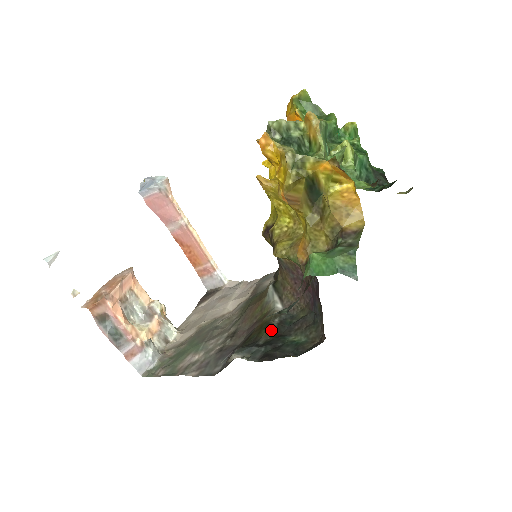
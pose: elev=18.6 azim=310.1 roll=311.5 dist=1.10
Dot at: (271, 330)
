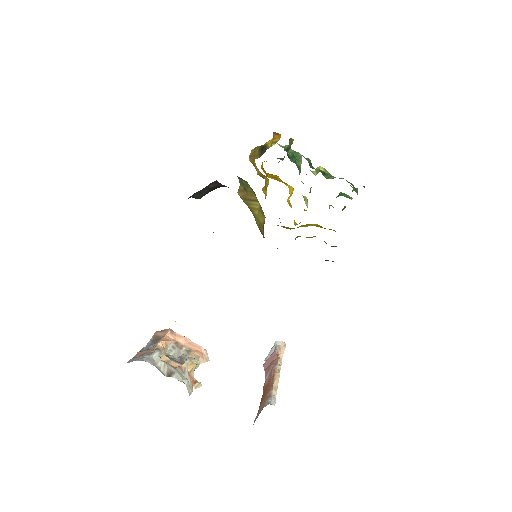
Dot at: occluded
